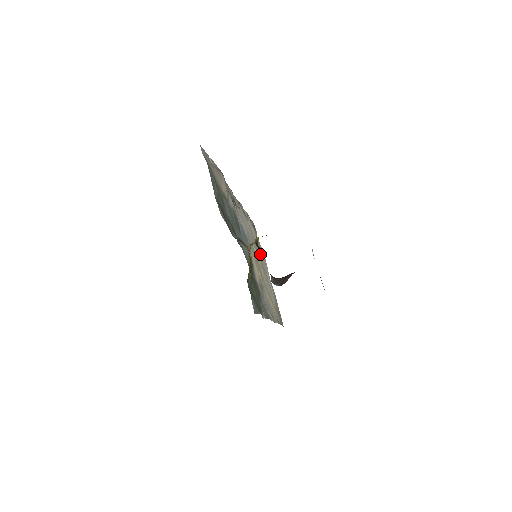
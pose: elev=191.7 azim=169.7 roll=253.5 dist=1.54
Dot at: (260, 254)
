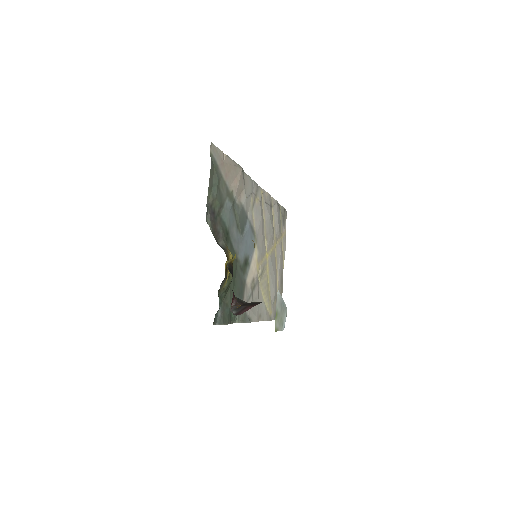
Dot at: (277, 245)
